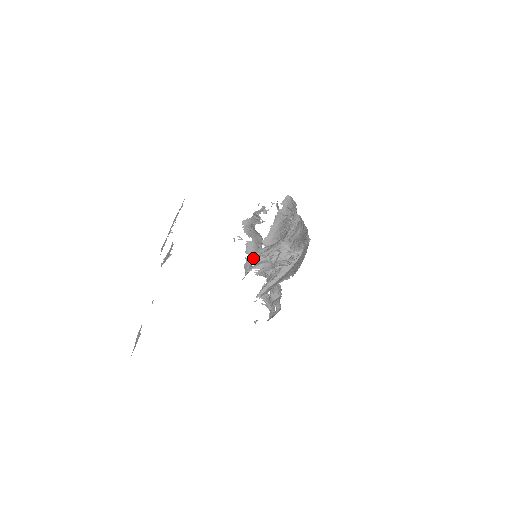
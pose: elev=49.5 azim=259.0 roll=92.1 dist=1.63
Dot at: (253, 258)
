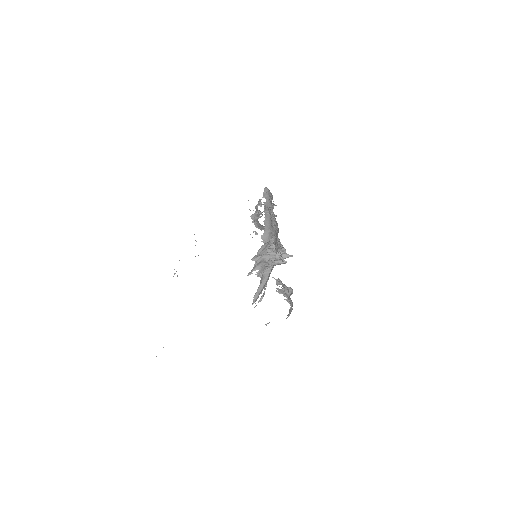
Dot at: (252, 259)
